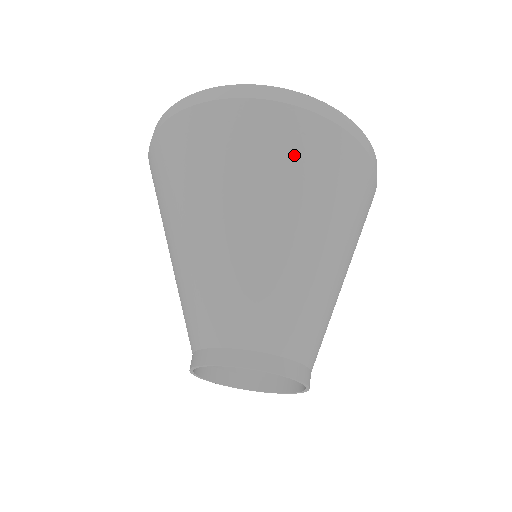
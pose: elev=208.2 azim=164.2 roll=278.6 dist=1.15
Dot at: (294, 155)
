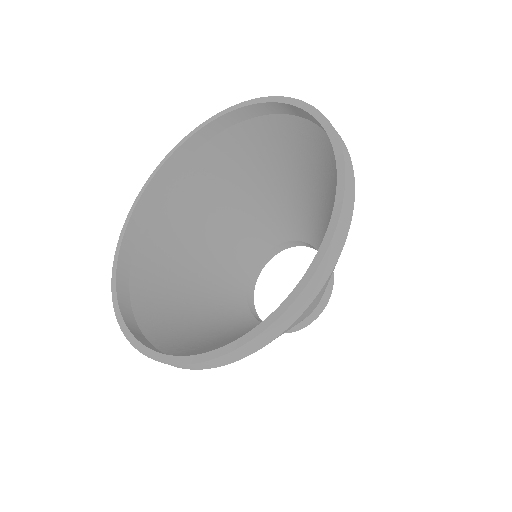
Dot at: occluded
